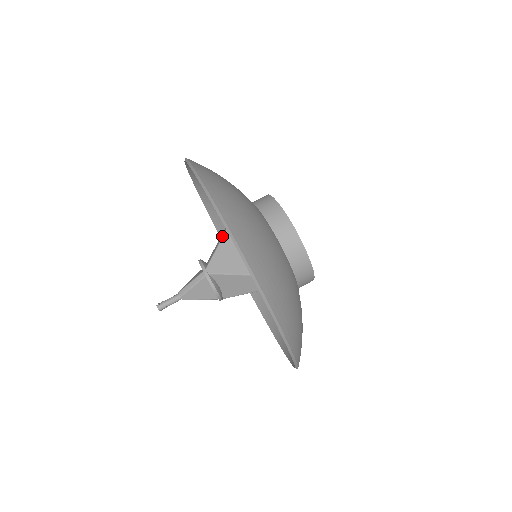
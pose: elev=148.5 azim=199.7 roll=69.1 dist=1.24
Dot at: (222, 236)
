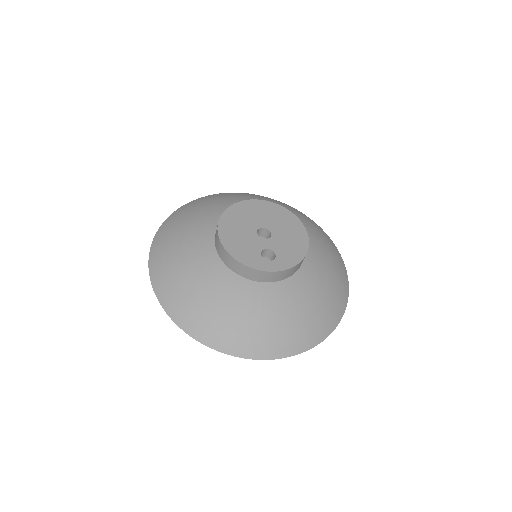
Dot at: occluded
